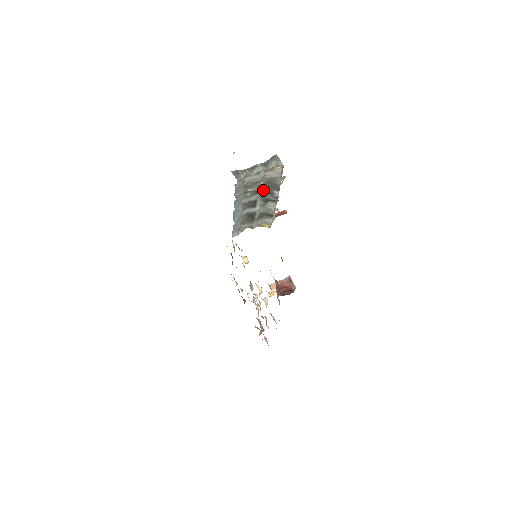
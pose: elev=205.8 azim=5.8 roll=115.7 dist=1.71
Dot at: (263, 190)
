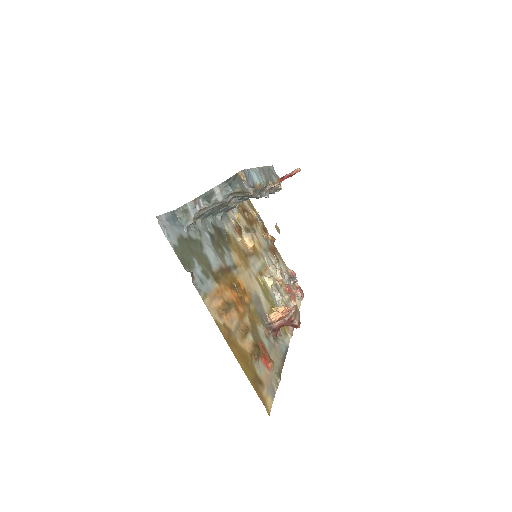
Dot at: occluded
